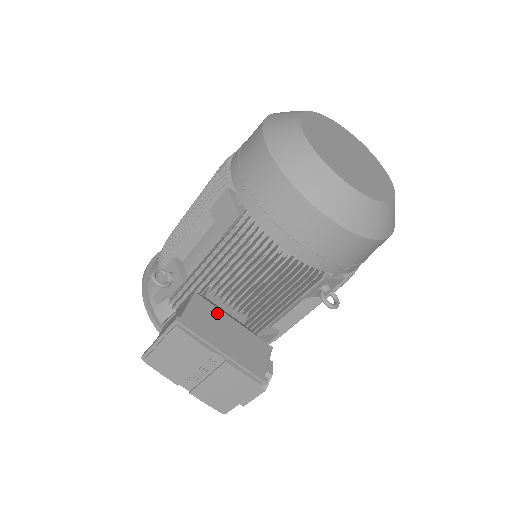
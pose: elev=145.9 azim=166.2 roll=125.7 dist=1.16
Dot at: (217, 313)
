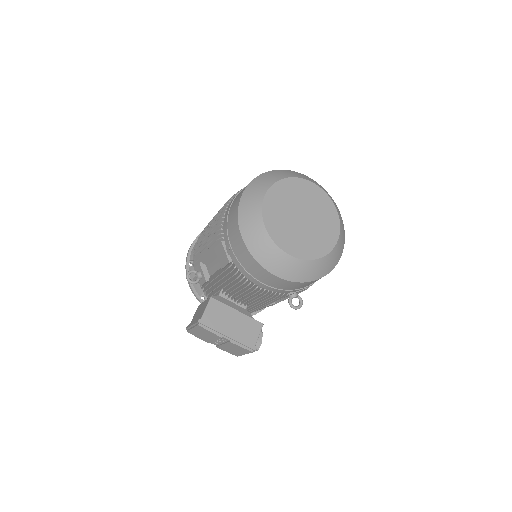
Dot at: (226, 309)
